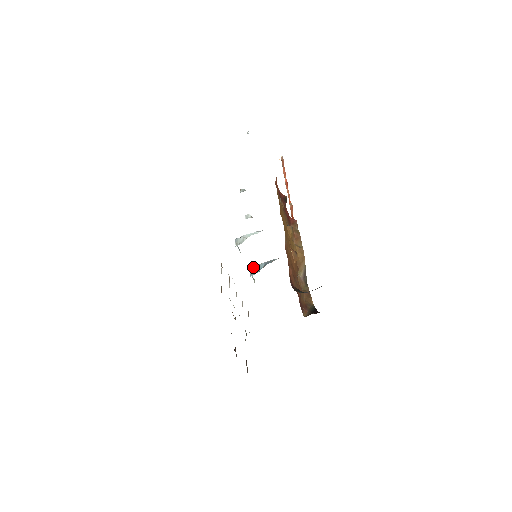
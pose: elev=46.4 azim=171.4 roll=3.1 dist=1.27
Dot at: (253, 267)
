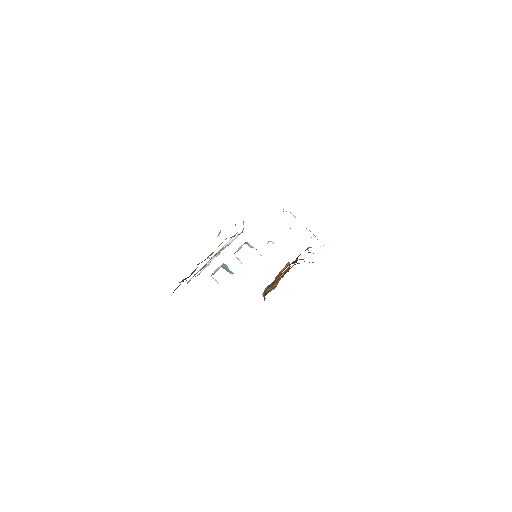
Dot at: (227, 267)
